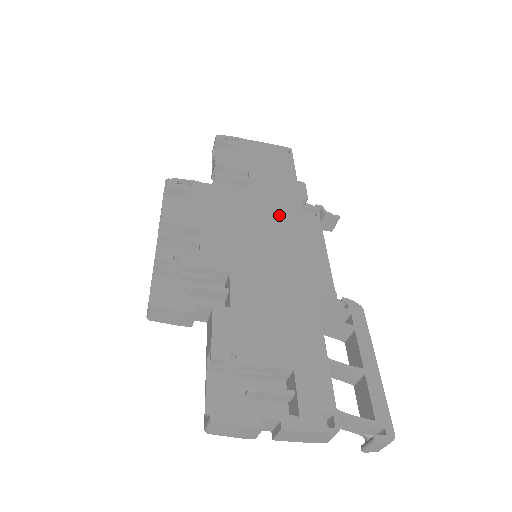
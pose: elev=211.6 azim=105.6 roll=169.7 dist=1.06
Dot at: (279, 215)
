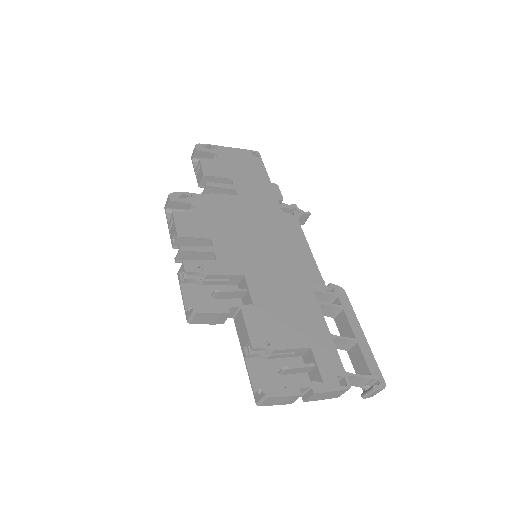
Dot at: (266, 218)
